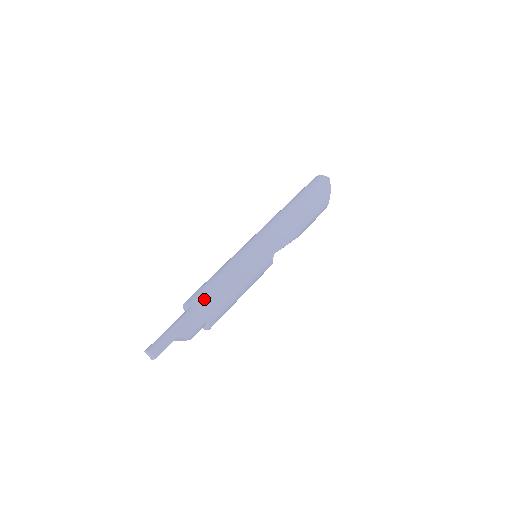
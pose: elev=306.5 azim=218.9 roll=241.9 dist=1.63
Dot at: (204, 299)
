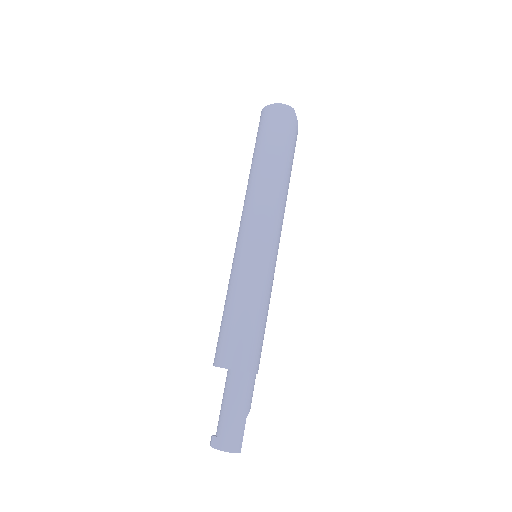
Dot at: (250, 355)
